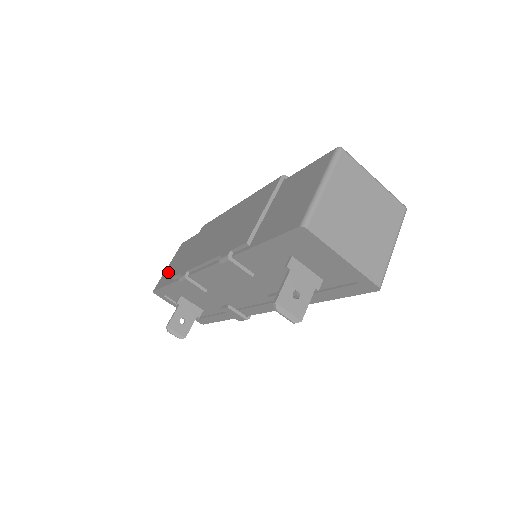
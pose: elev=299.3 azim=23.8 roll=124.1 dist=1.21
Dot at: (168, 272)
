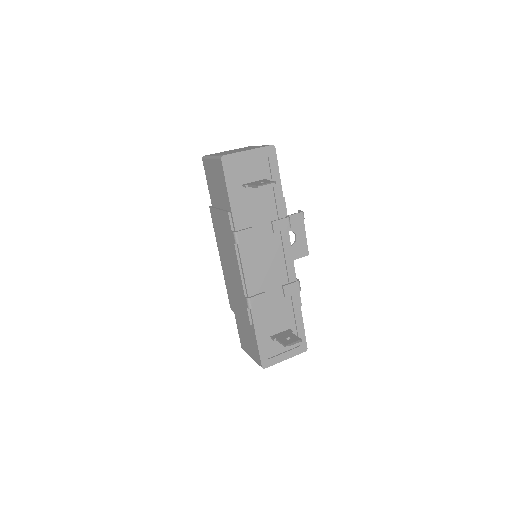
Dot at: (252, 348)
